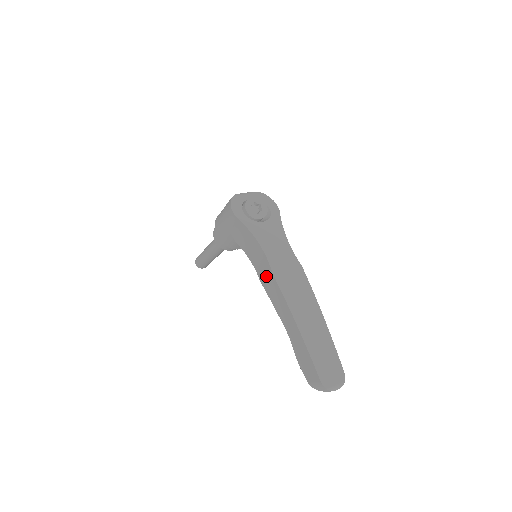
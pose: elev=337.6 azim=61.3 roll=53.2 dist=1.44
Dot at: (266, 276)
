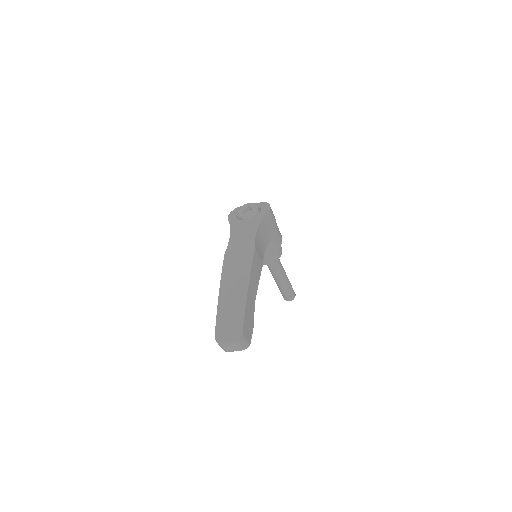
Dot at: occluded
